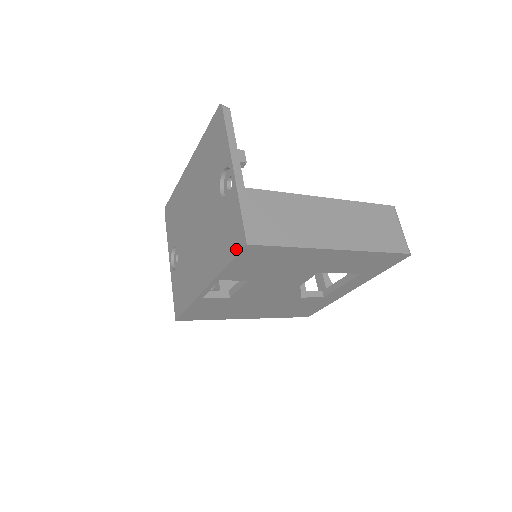
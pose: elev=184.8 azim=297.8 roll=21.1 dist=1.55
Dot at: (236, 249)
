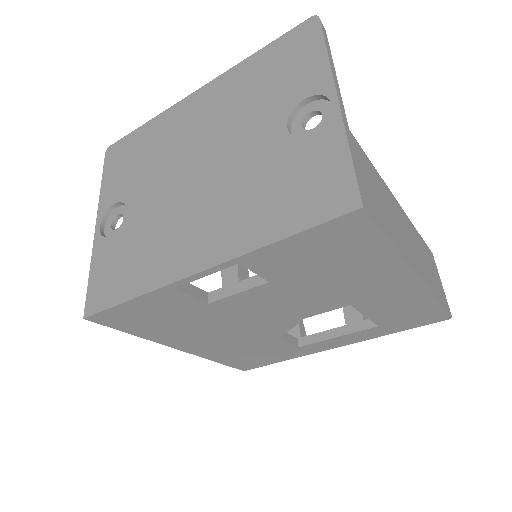
Dot at: (324, 213)
